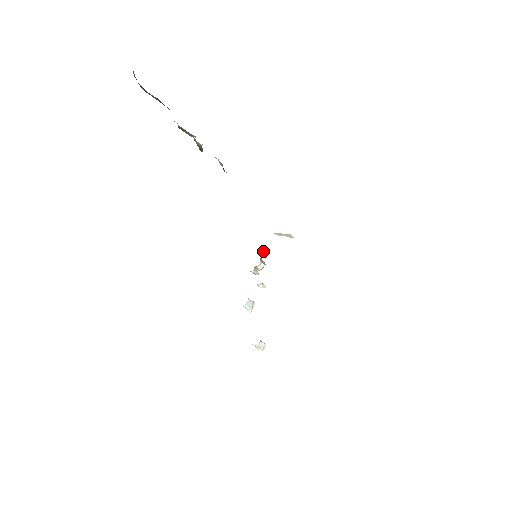
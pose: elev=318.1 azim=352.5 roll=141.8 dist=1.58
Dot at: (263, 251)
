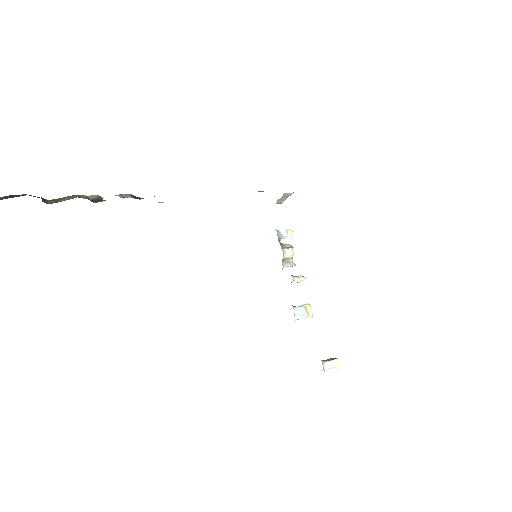
Dot at: (282, 233)
